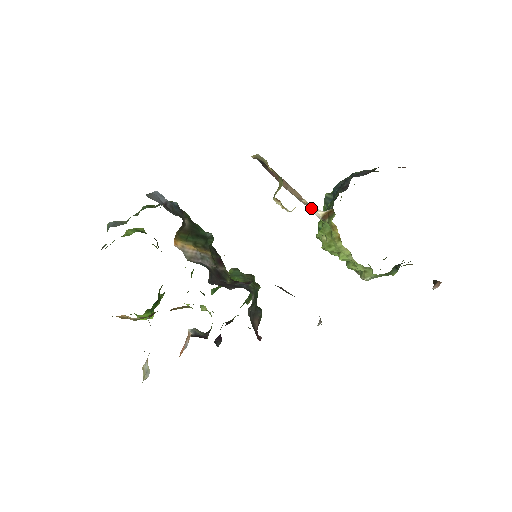
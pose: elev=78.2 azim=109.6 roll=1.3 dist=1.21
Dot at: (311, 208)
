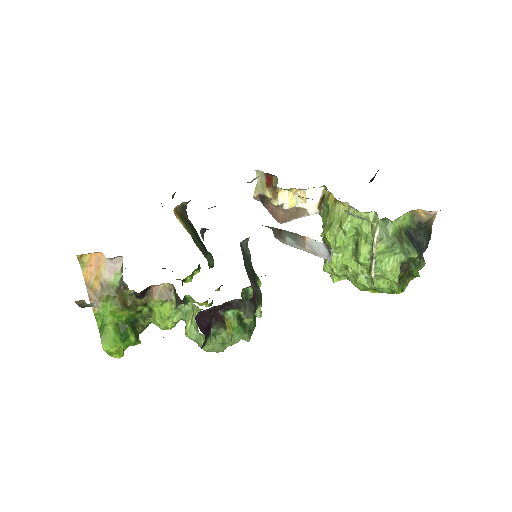
Dot at: (308, 211)
